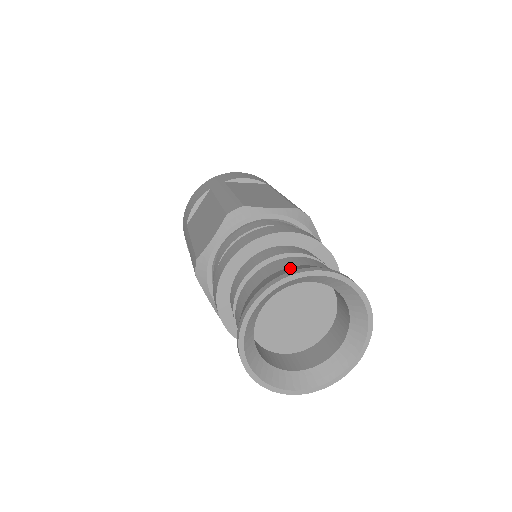
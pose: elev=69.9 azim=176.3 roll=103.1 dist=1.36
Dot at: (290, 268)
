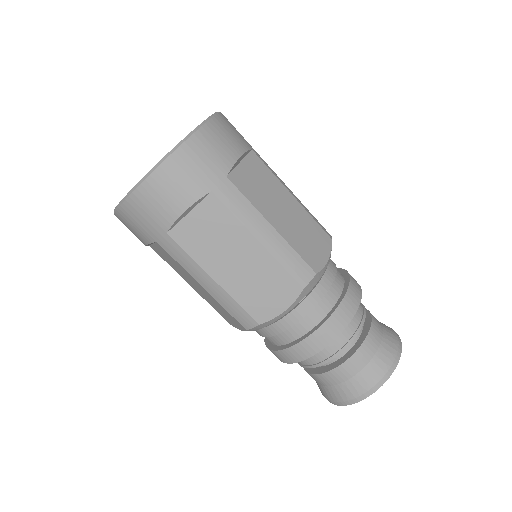
Dot at: (384, 354)
